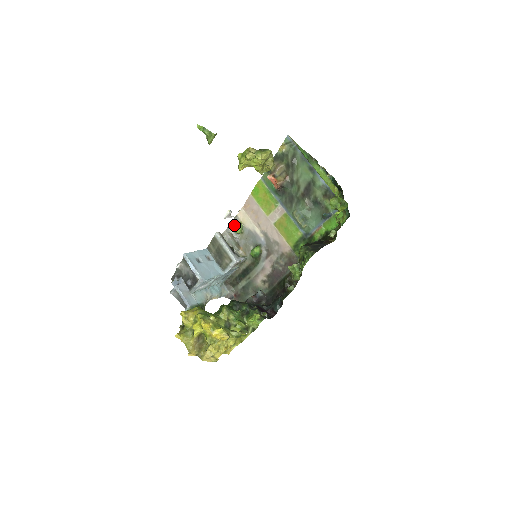
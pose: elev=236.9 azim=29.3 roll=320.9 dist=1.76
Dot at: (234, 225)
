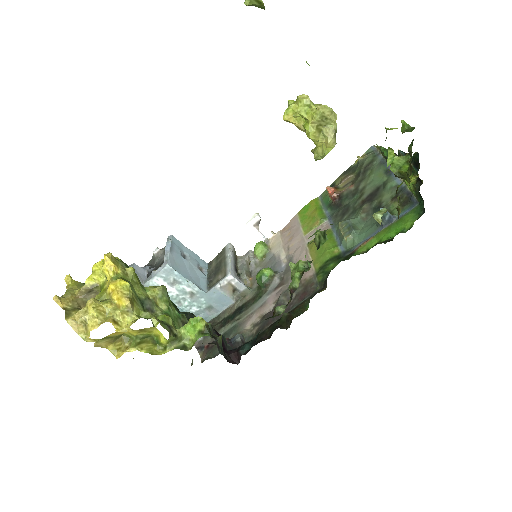
Dot at: (257, 243)
